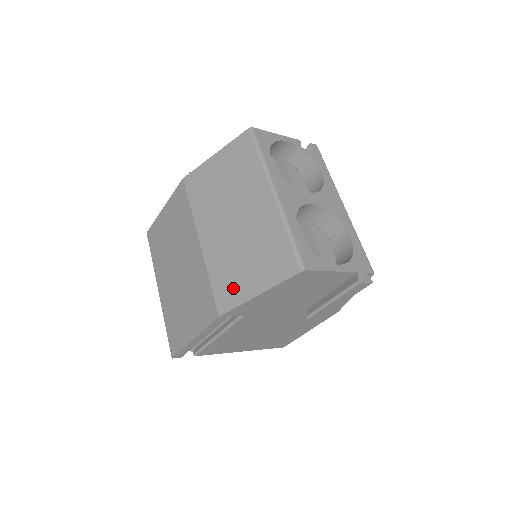
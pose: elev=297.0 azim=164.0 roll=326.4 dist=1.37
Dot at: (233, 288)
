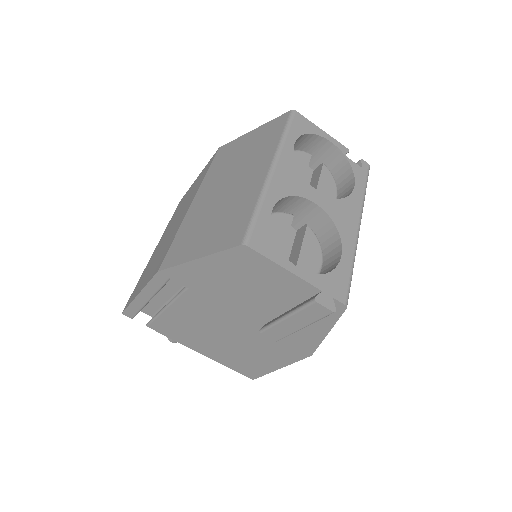
Dot at: (184, 248)
